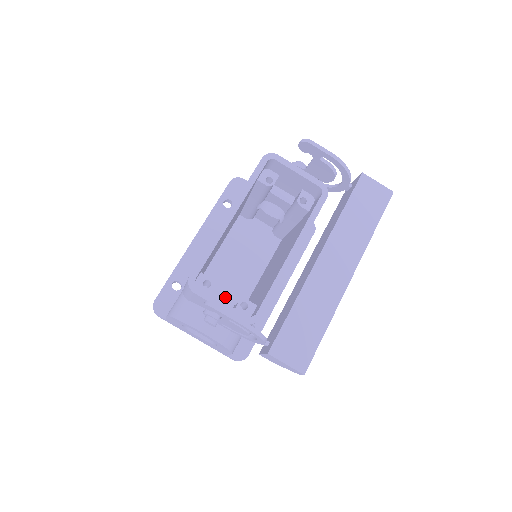
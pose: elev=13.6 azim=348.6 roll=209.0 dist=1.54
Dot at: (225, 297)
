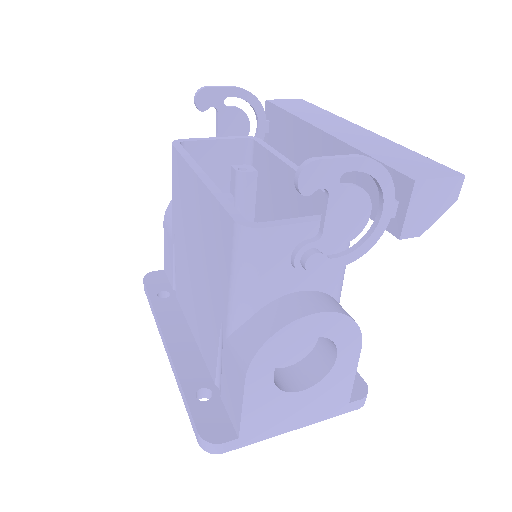
Dot at: occluded
